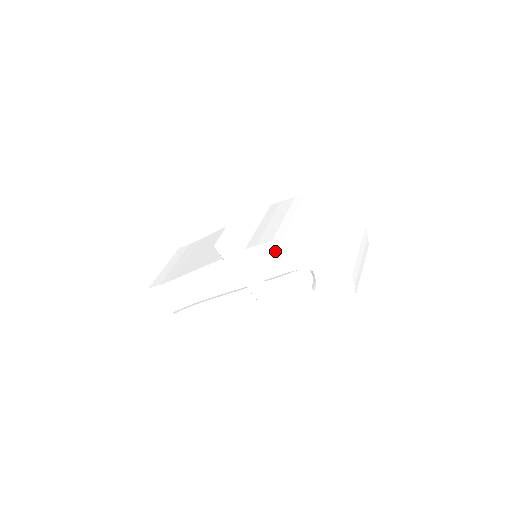
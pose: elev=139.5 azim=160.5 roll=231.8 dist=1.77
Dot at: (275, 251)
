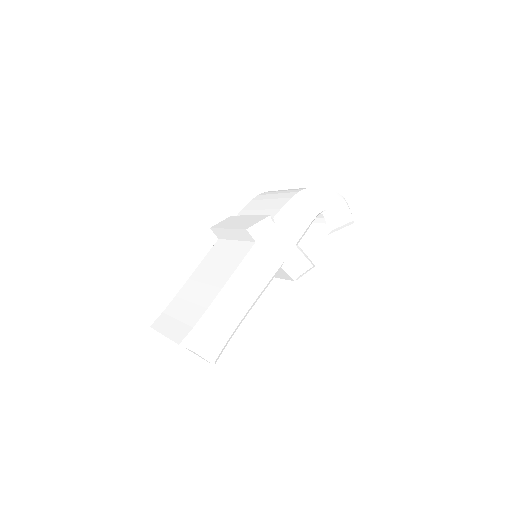
Dot at: (299, 203)
